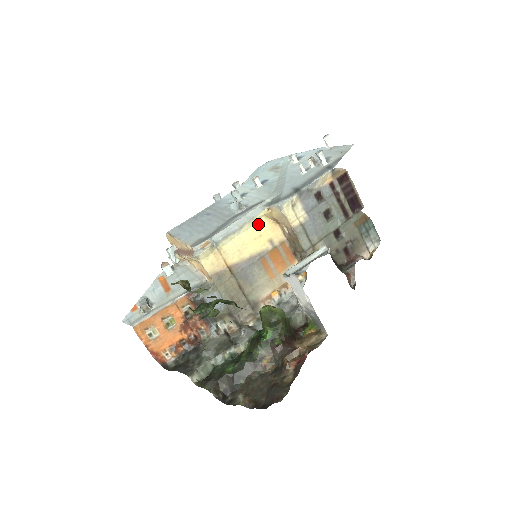
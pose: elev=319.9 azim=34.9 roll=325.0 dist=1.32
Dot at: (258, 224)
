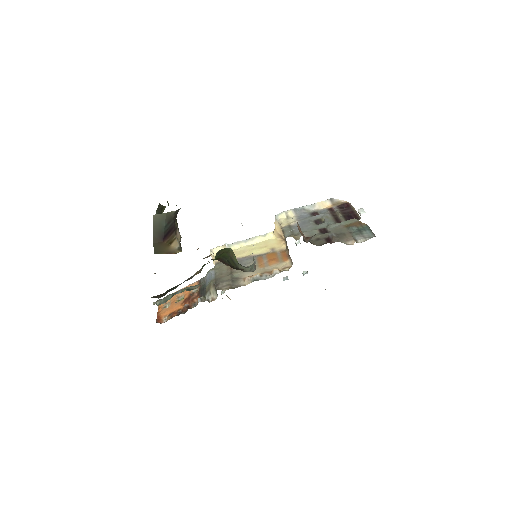
Dot at: (268, 241)
